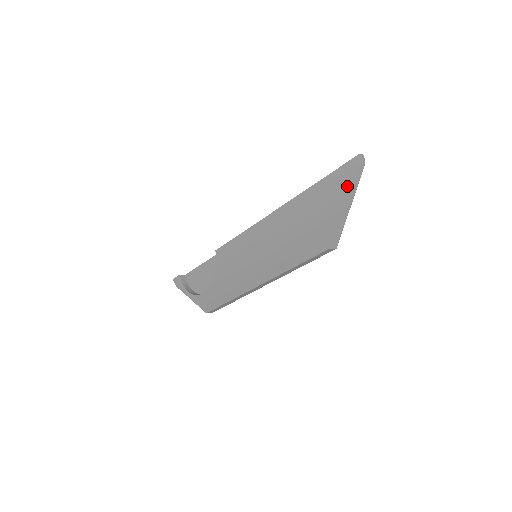
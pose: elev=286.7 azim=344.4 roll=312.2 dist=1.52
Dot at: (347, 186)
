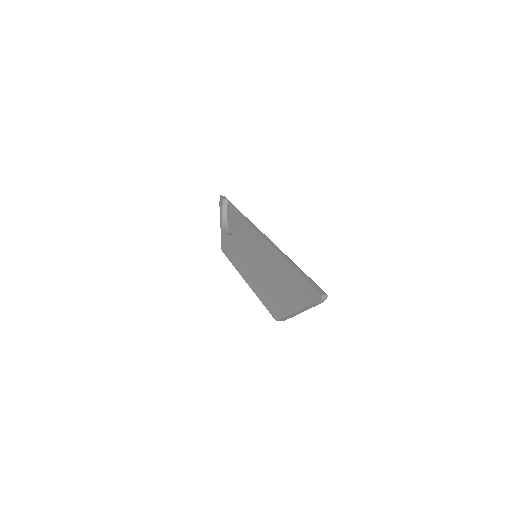
Dot at: (305, 302)
